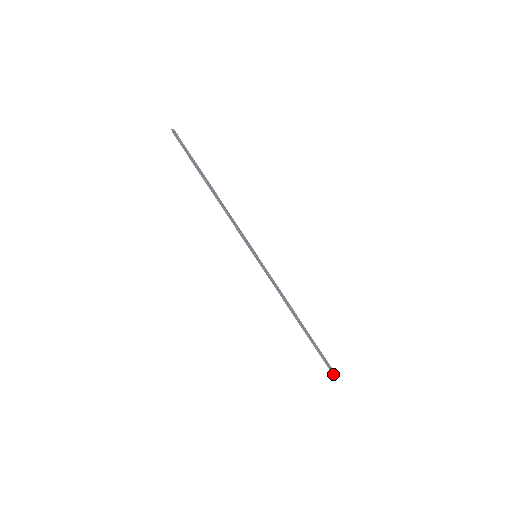
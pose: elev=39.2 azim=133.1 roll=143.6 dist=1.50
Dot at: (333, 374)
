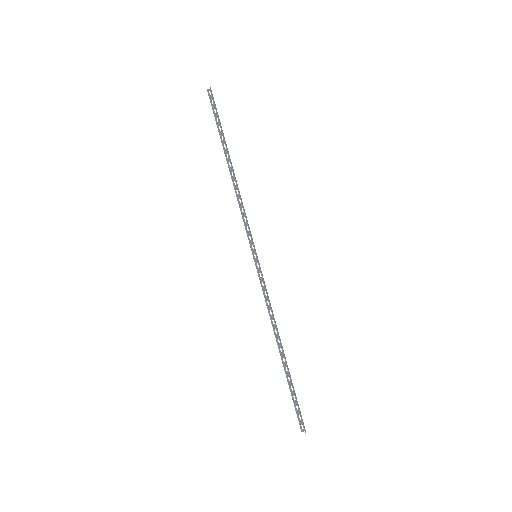
Dot at: (304, 428)
